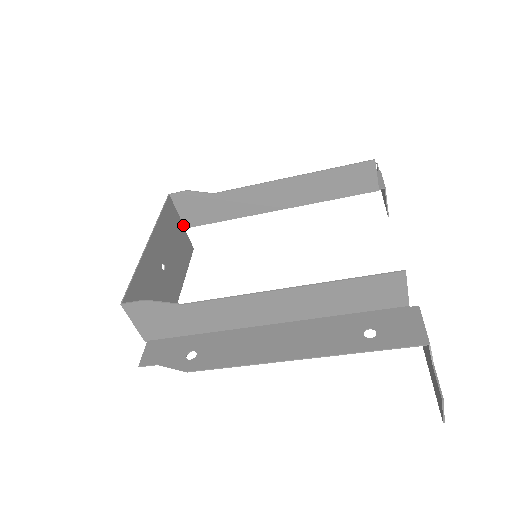
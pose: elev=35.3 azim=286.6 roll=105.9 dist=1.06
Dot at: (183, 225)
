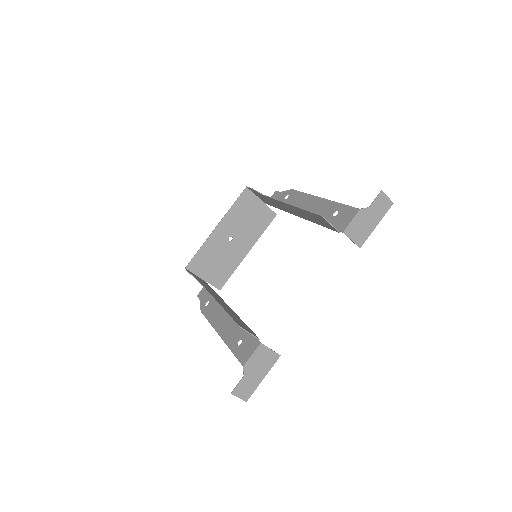
Dot at: (264, 202)
